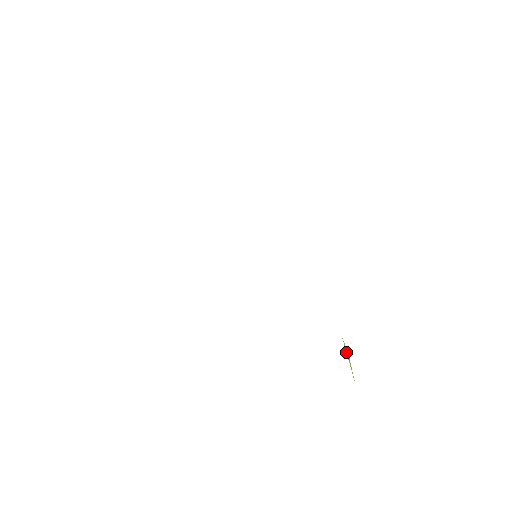
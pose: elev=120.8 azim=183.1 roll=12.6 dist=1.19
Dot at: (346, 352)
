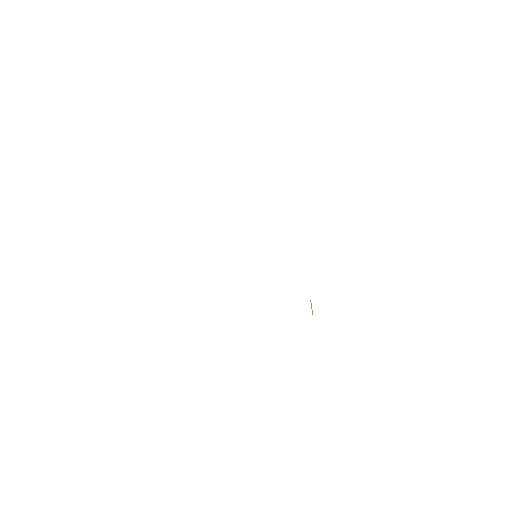
Dot at: (311, 305)
